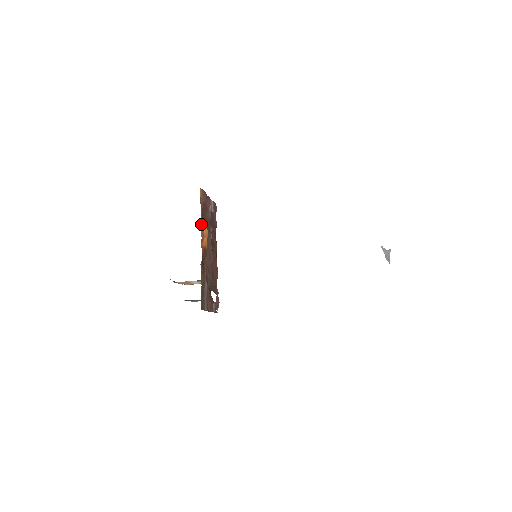
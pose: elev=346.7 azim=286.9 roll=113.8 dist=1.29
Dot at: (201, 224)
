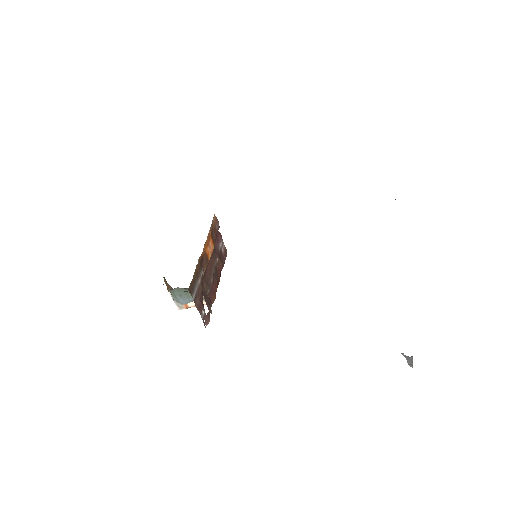
Dot at: (208, 235)
